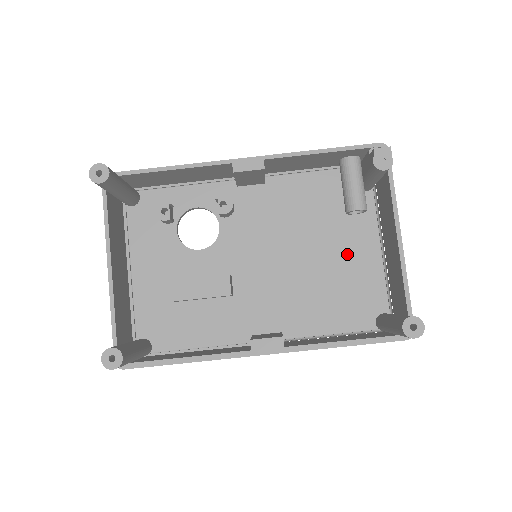
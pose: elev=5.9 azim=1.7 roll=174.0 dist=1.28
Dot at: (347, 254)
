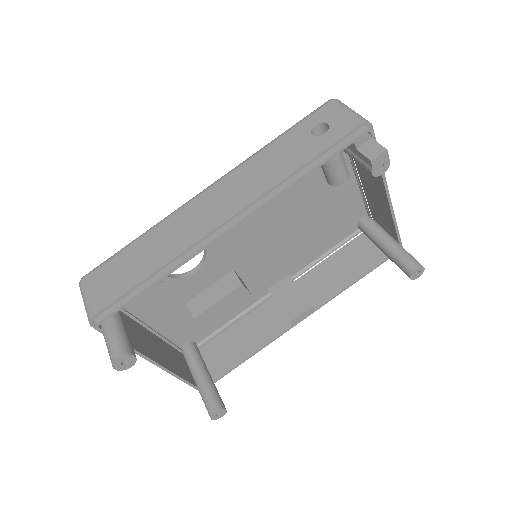
Dot at: (326, 196)
